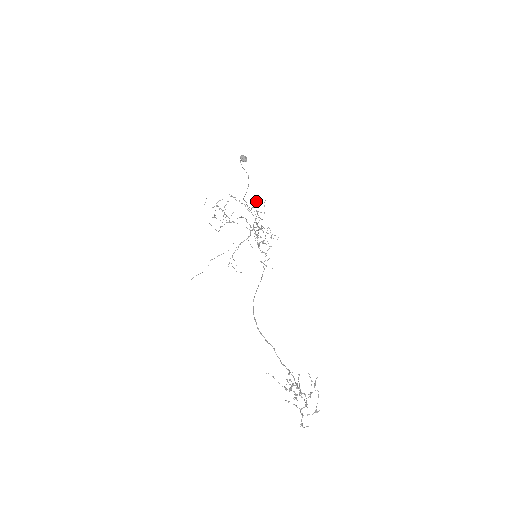
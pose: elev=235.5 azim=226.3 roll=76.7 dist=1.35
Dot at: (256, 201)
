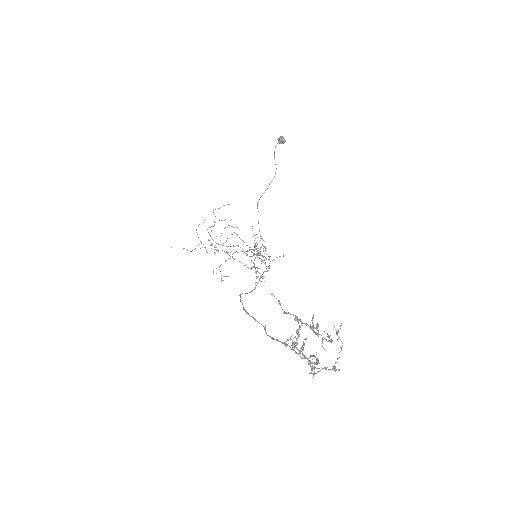
Dot at: occluded
